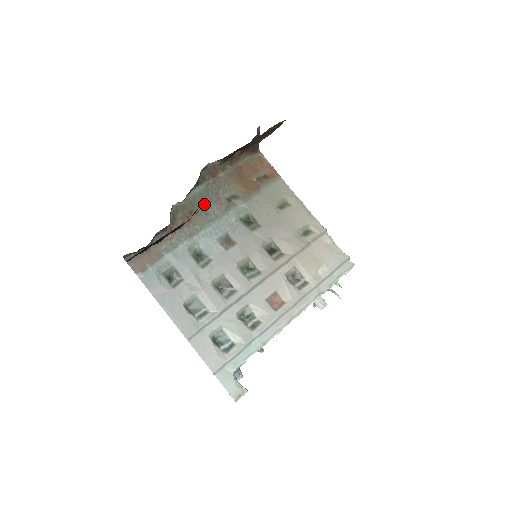
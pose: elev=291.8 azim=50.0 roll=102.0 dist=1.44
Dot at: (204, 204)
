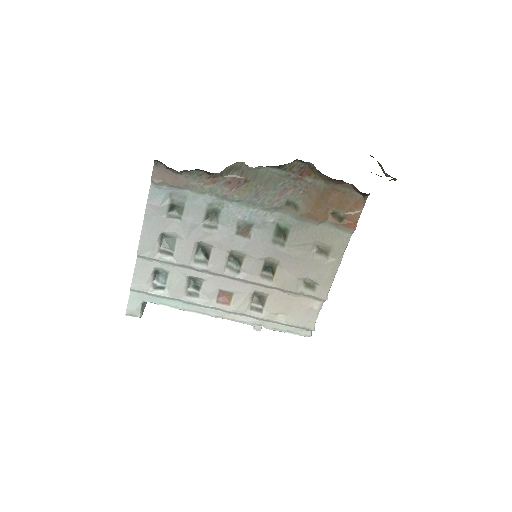
Dot at: (265, 186)
